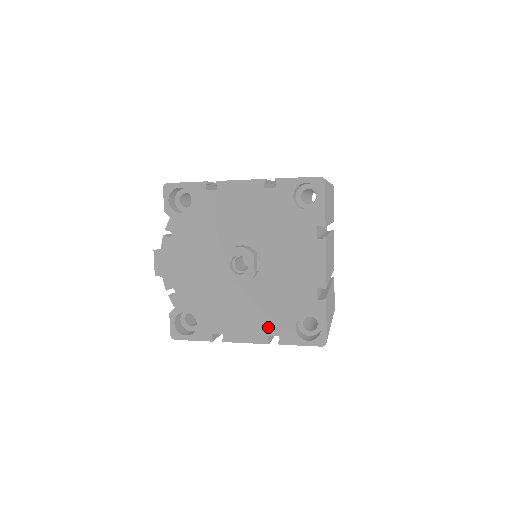
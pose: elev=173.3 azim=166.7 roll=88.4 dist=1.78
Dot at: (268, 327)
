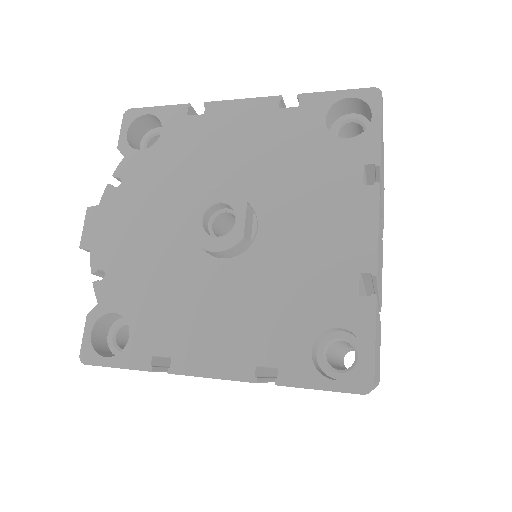
Dot at: (258, 347)
